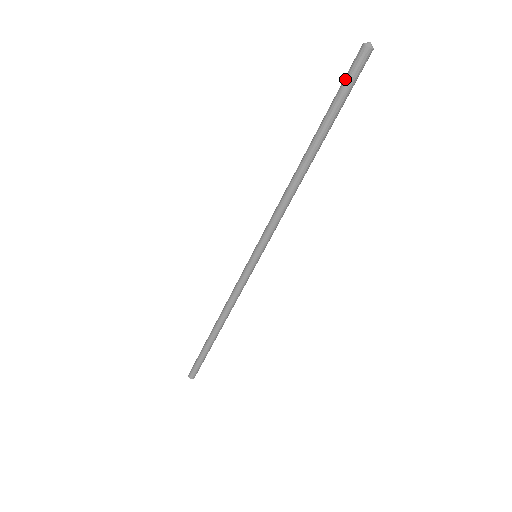
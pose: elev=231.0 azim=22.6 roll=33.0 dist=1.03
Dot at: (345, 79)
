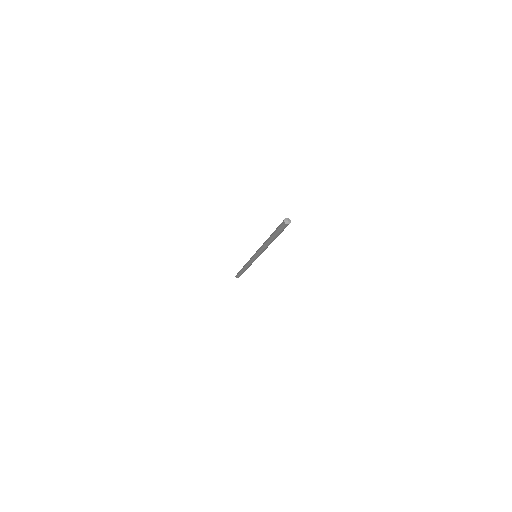
Dot at: (279, 229)
